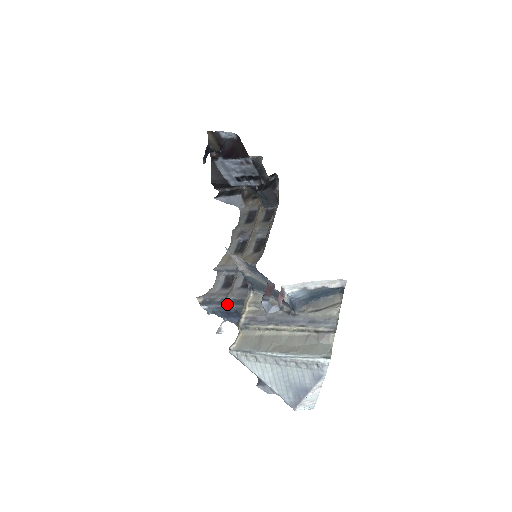
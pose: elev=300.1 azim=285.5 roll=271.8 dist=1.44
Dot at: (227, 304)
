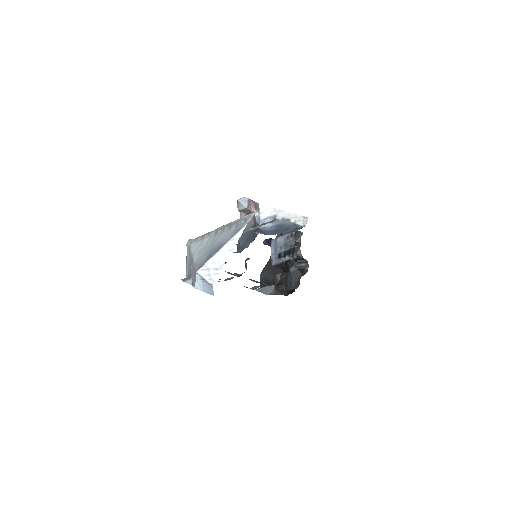
Dot at: occluded
